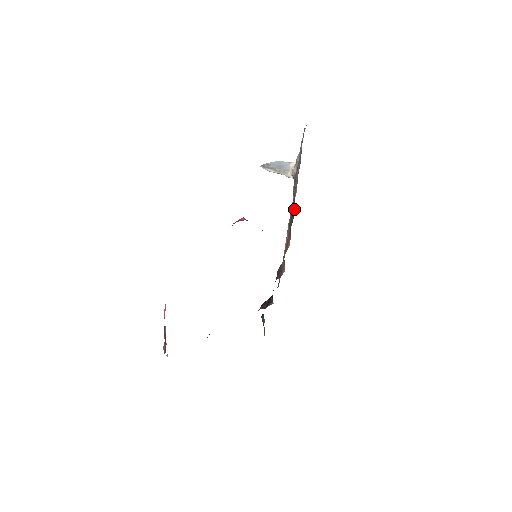
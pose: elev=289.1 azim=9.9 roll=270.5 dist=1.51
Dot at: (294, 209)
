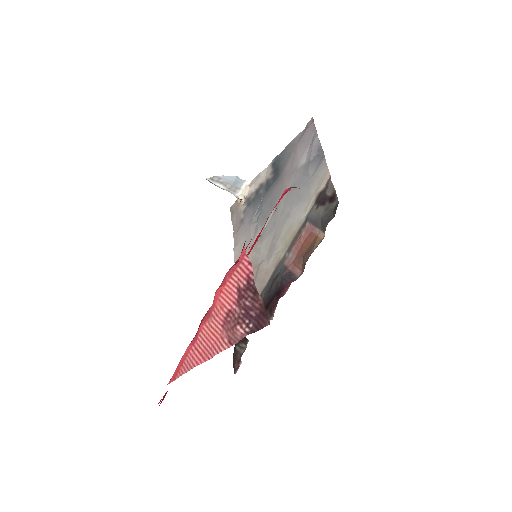
Dot at: (329, 197)
